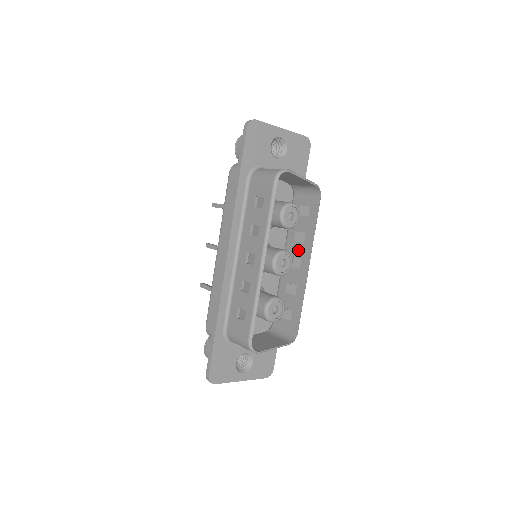
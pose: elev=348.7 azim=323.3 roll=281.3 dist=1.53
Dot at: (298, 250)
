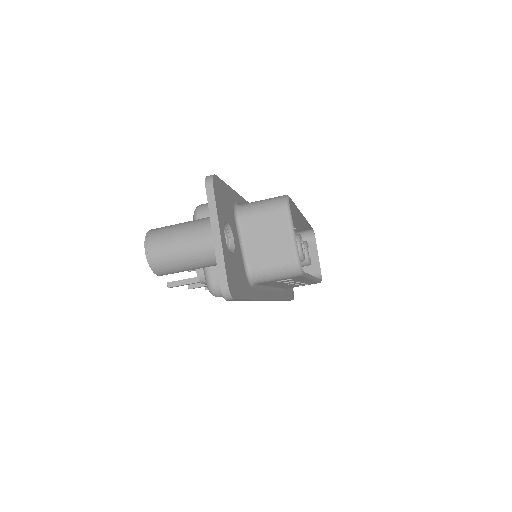
Dot at: occluded
